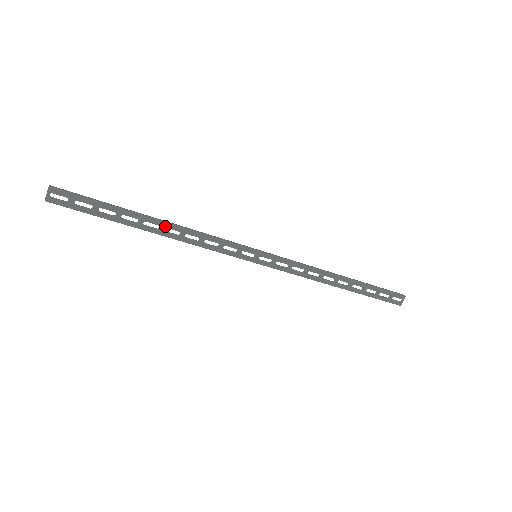
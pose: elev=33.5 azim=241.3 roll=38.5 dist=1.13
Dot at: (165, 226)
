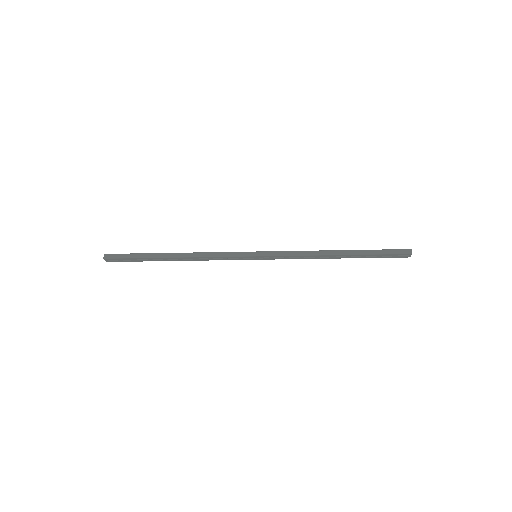
Dot at: (181, 258)
